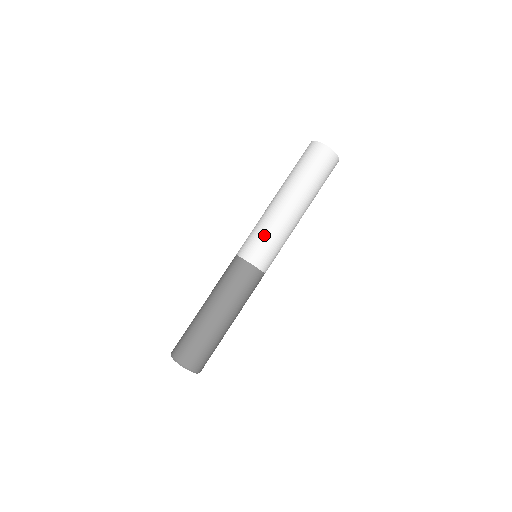
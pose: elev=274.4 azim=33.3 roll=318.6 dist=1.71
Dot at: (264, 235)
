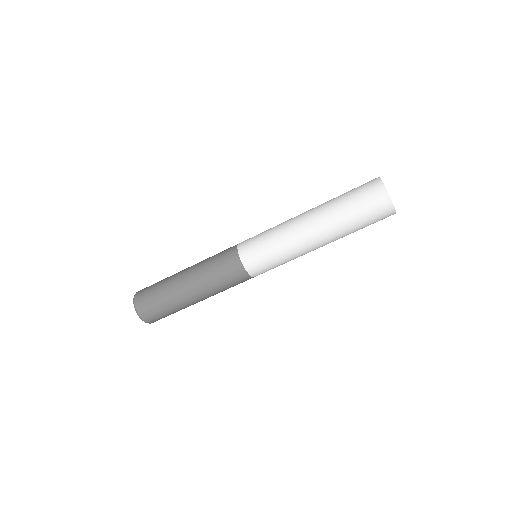
Dot at: (276, 256)
